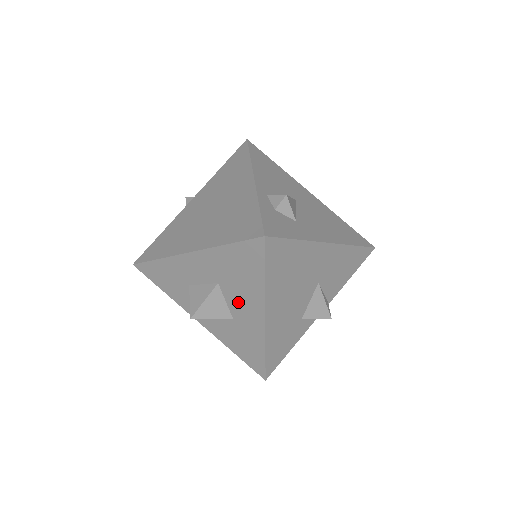
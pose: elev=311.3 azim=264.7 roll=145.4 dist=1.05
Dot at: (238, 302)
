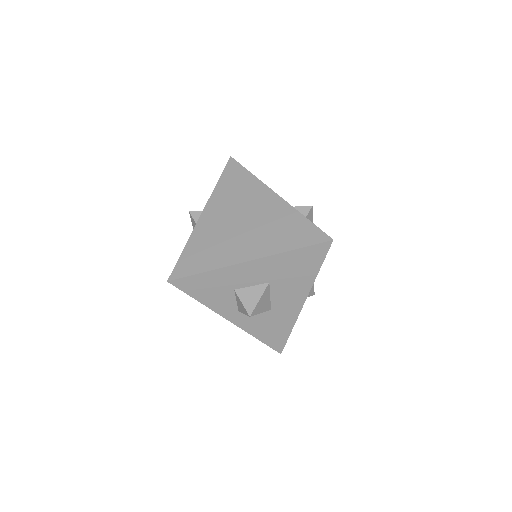
Dot at: (283, 295)
